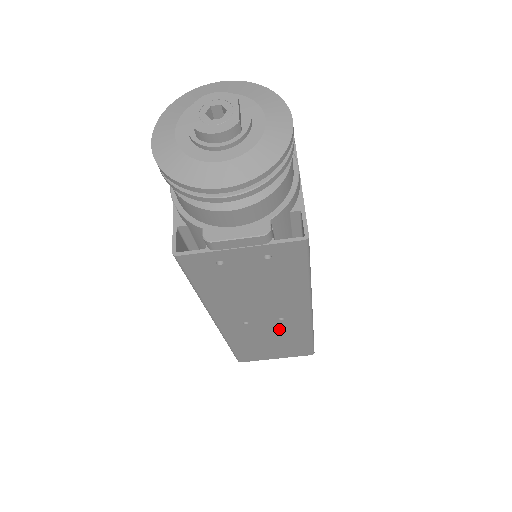
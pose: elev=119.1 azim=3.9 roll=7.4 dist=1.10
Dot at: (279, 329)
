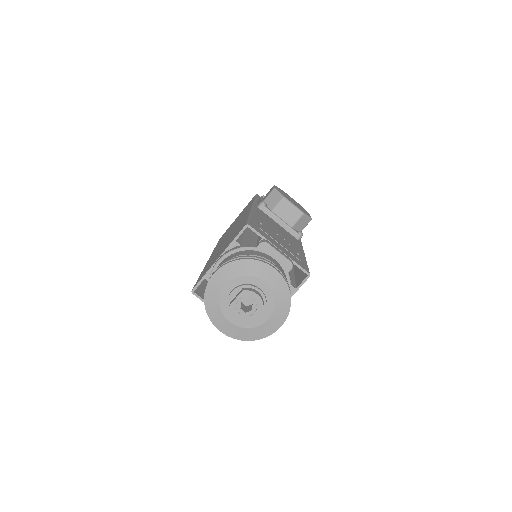
Dot at: occluded
